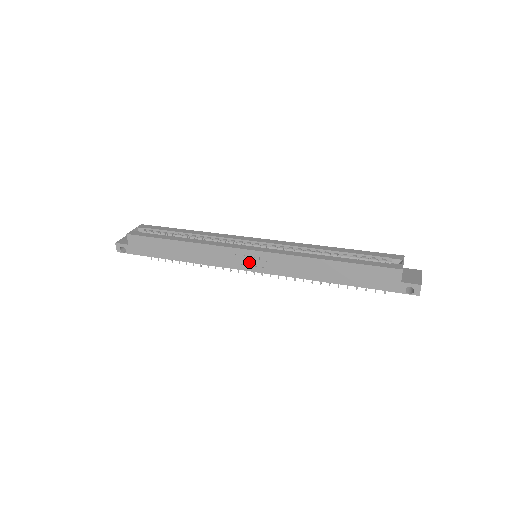
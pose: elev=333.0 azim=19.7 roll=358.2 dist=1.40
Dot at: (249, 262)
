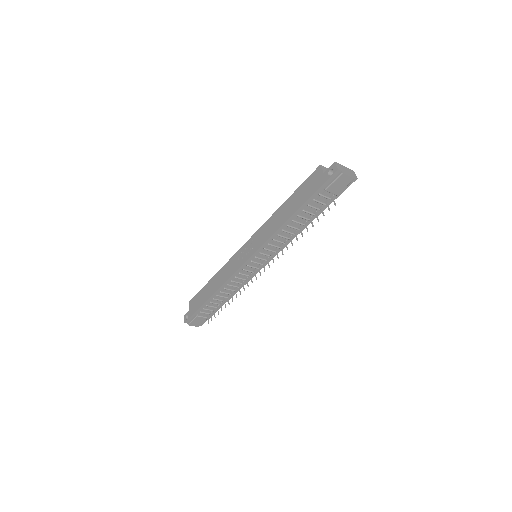
Dot at: (245, 254)
